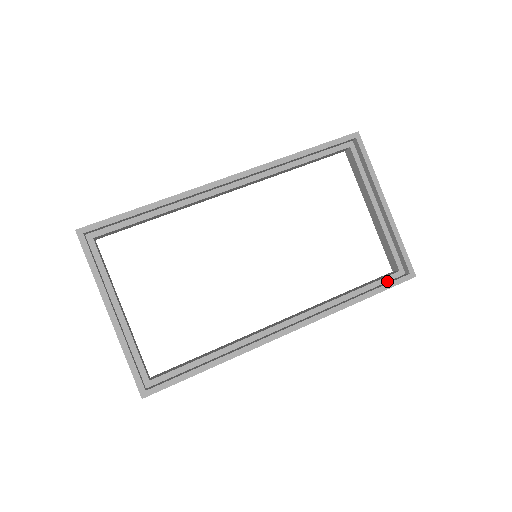
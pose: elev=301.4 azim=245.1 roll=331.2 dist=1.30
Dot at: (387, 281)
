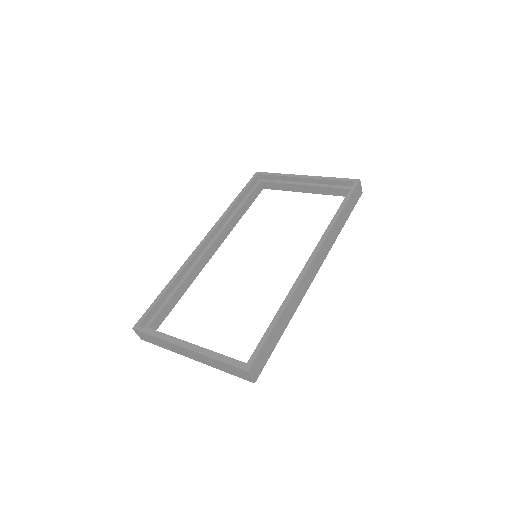
Dot at: occluded
